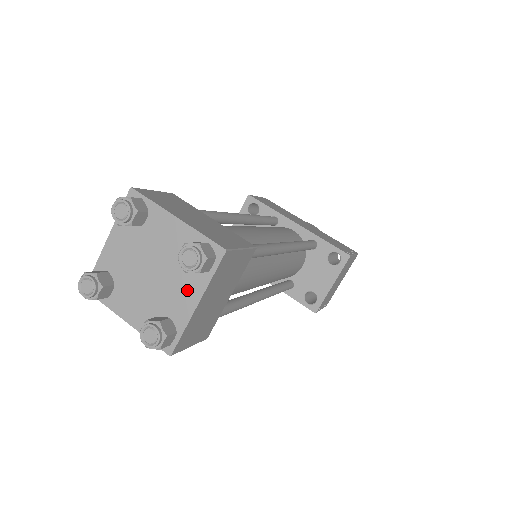
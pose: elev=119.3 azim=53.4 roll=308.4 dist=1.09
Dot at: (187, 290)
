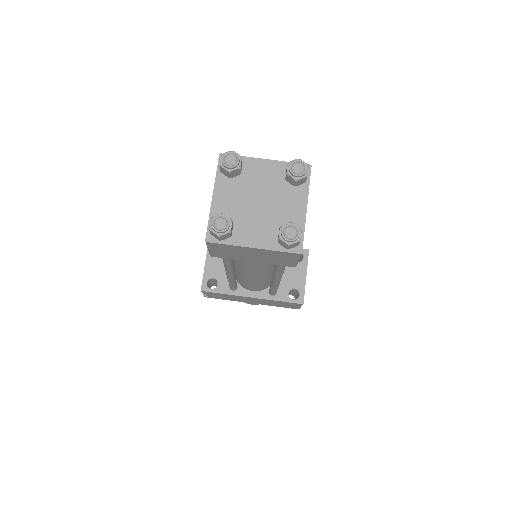
Dot at: (294, 202)
